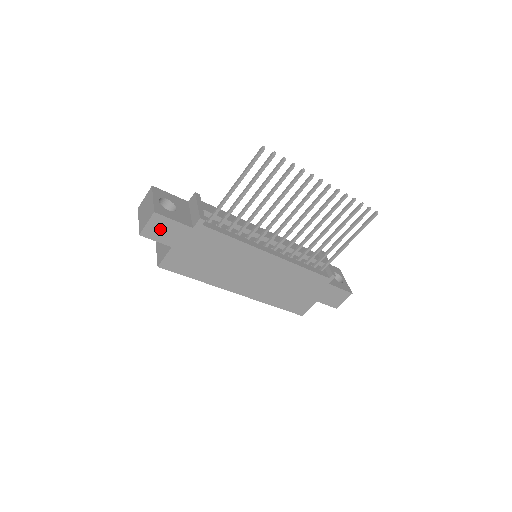
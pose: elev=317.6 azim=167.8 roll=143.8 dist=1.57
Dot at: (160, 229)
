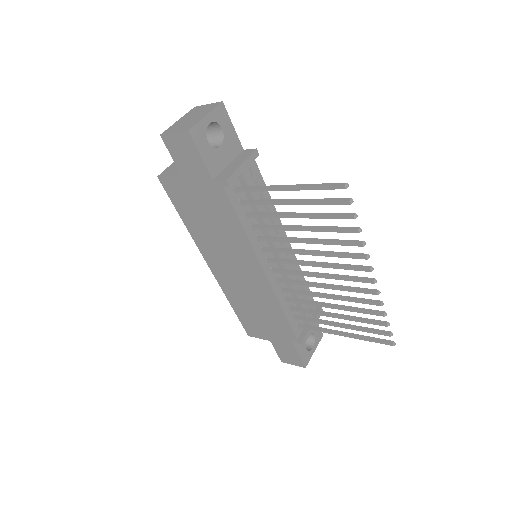
Dot at: (183, 150)
